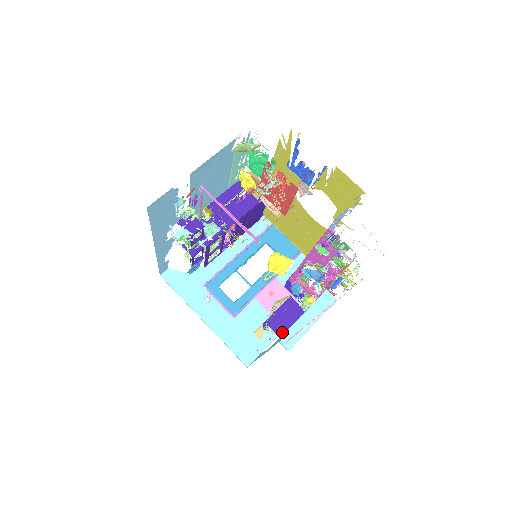
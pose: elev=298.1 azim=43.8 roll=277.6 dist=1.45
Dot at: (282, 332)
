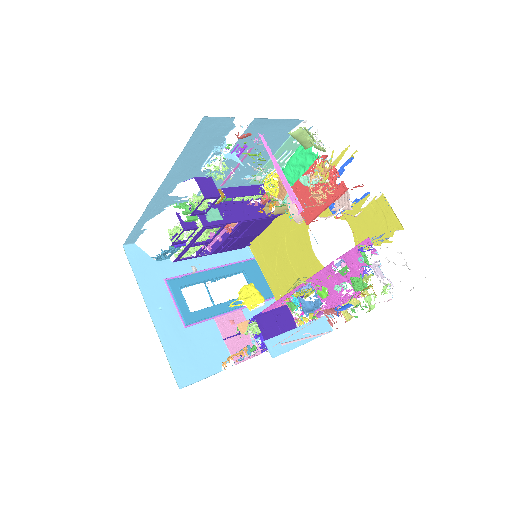
Dot at: (269, 336)
